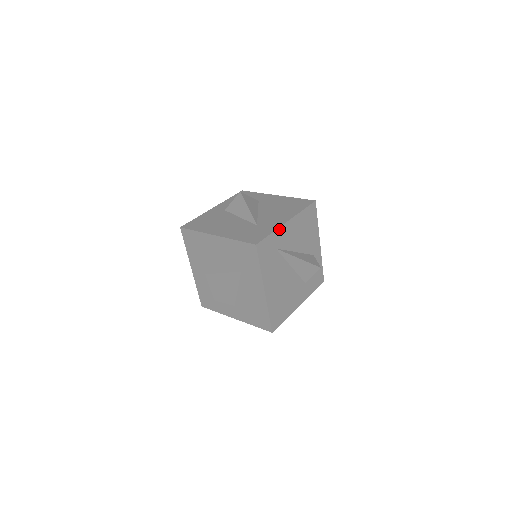
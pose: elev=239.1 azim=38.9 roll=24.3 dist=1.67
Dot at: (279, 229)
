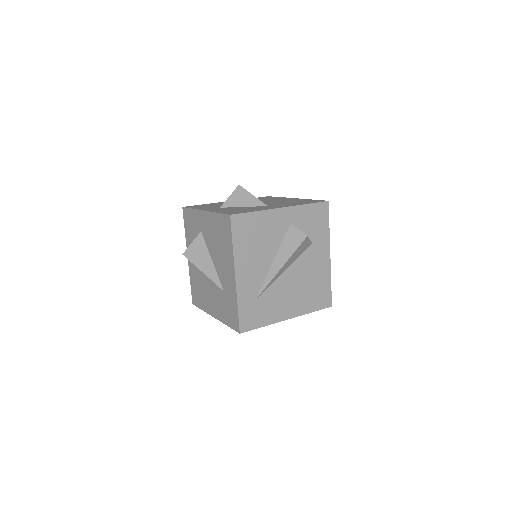
Dot at: (238, 293)
